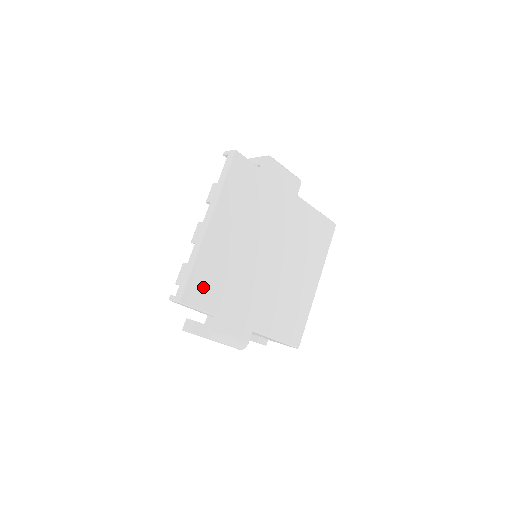
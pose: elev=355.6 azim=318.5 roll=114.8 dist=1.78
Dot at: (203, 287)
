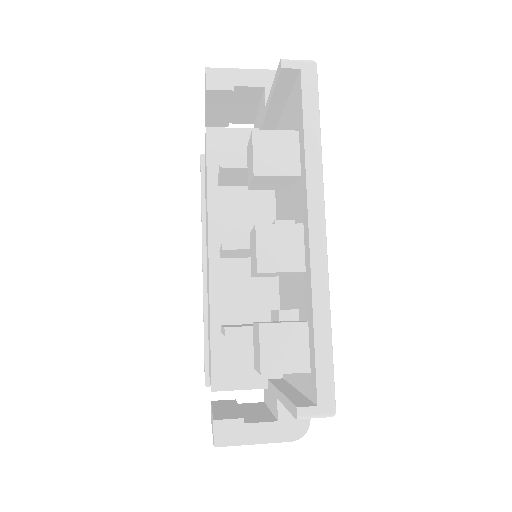
Dot at: occluded
